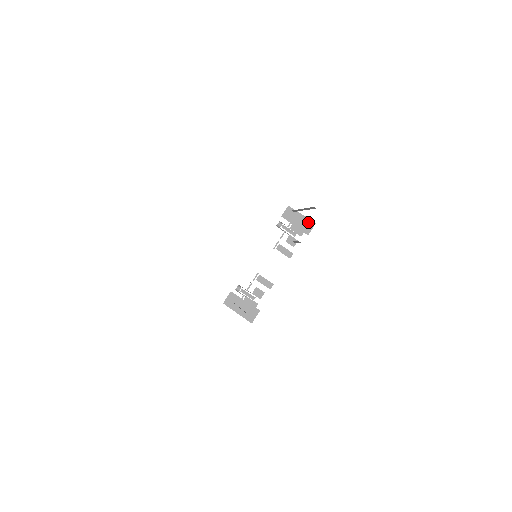
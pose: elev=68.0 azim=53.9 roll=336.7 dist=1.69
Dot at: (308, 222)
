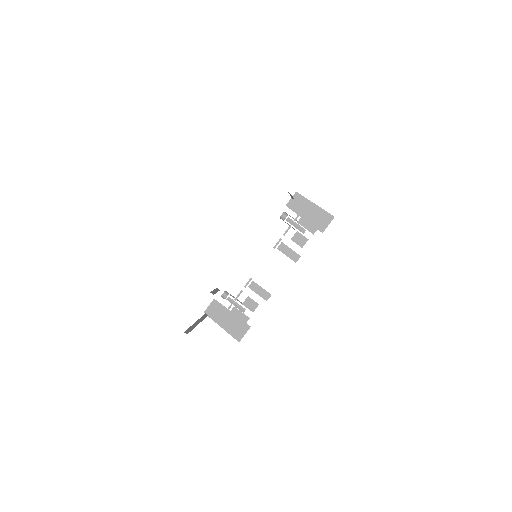
Dot at: (323, 215)
